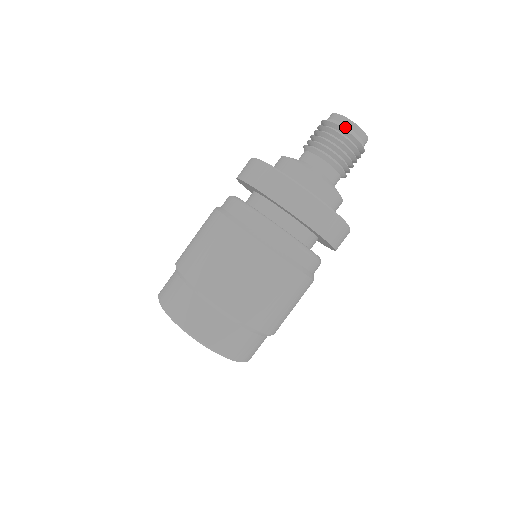
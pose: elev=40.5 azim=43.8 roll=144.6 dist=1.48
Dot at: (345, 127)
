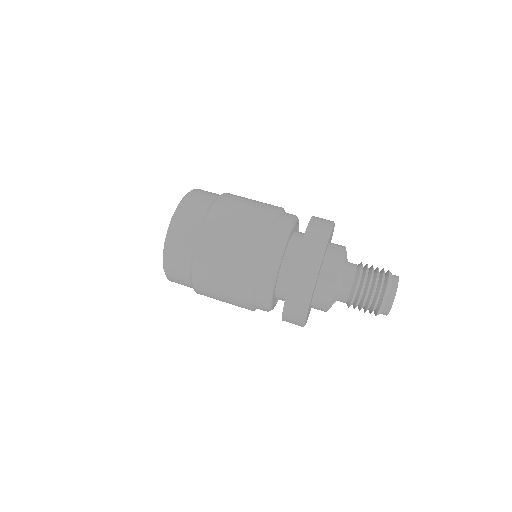
Dot at: (382, 308)
